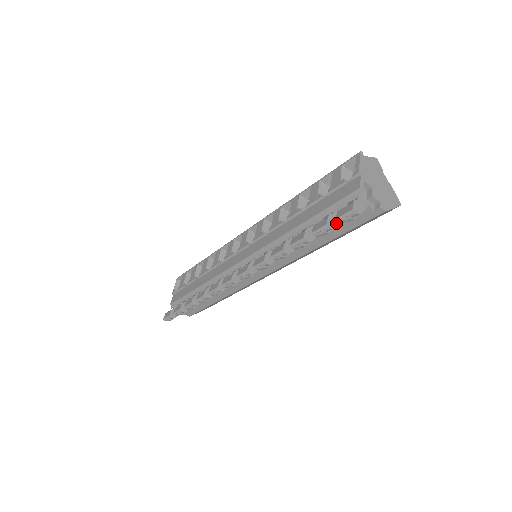
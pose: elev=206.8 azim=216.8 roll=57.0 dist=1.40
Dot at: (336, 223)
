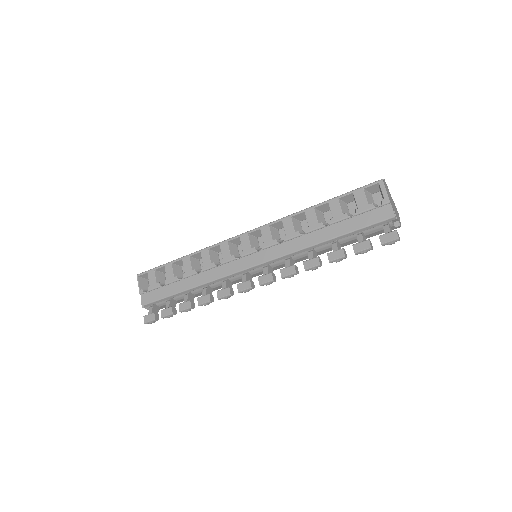
Dot at: (365, 239)
